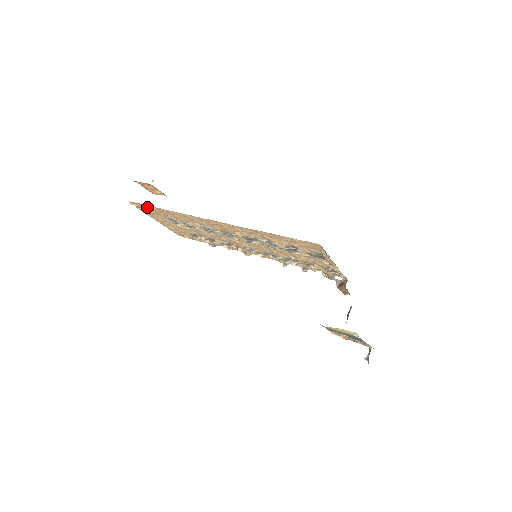
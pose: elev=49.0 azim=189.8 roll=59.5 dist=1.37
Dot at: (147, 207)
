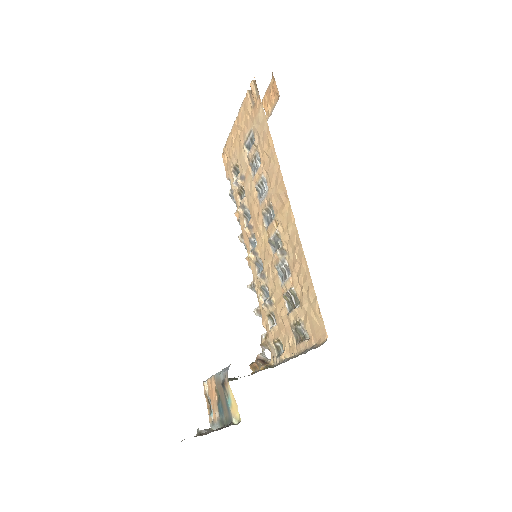
Dot at: (258, 105)
